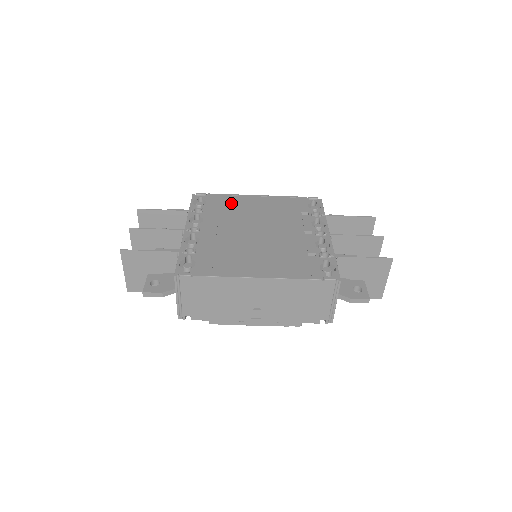
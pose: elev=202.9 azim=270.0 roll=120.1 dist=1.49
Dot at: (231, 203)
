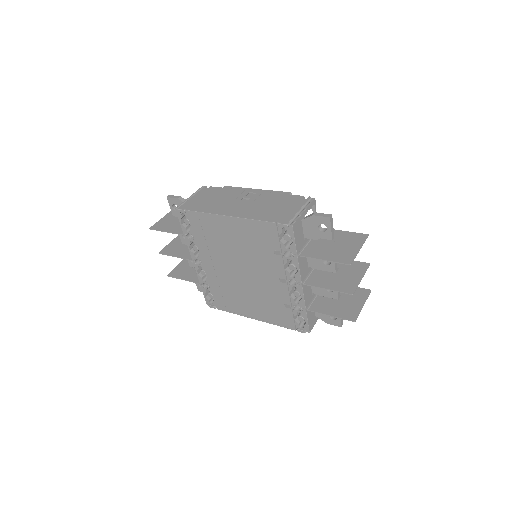
Dot at: (210, 229)
